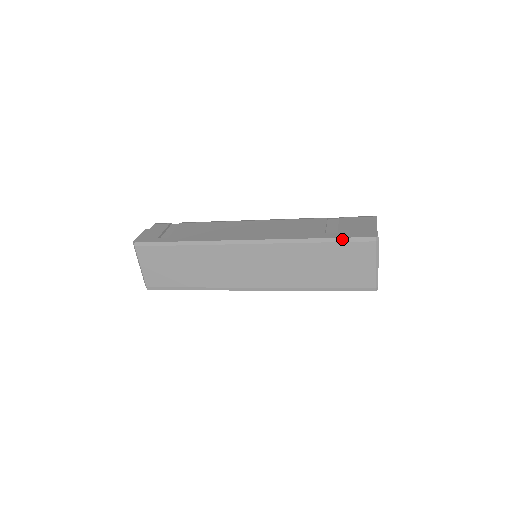
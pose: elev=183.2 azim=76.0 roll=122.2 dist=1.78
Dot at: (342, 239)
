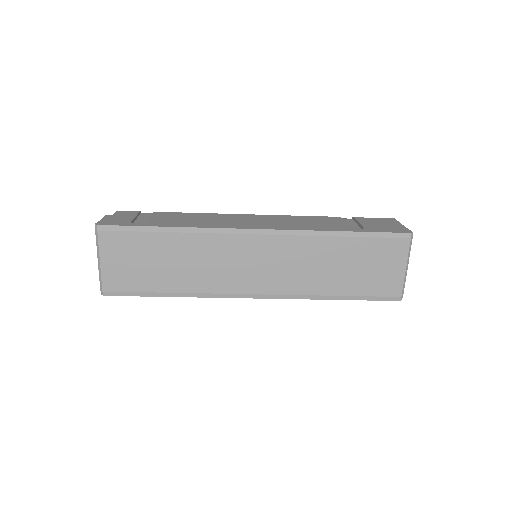
Dot at: (373, 234)
